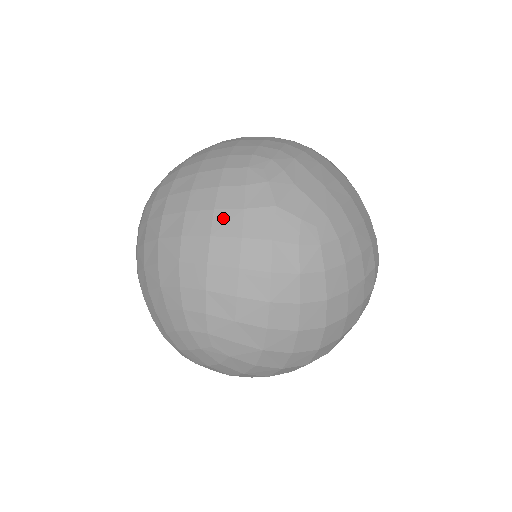
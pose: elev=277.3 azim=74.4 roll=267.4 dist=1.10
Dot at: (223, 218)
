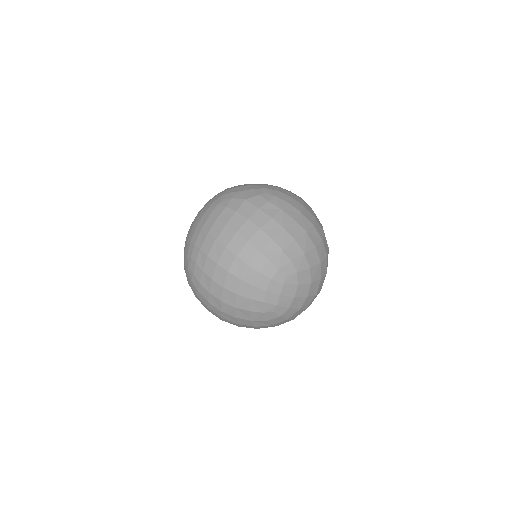
Dot at: (233, 222)
